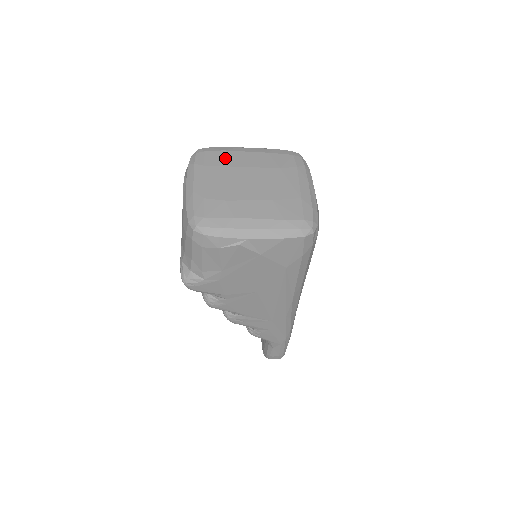
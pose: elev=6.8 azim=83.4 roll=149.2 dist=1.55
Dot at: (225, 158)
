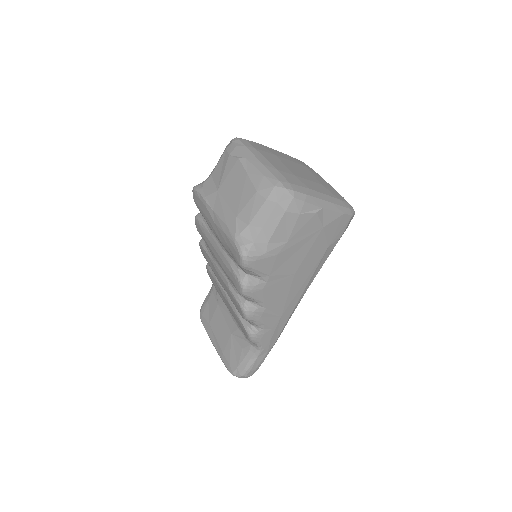
Dot at: (265, 148)
